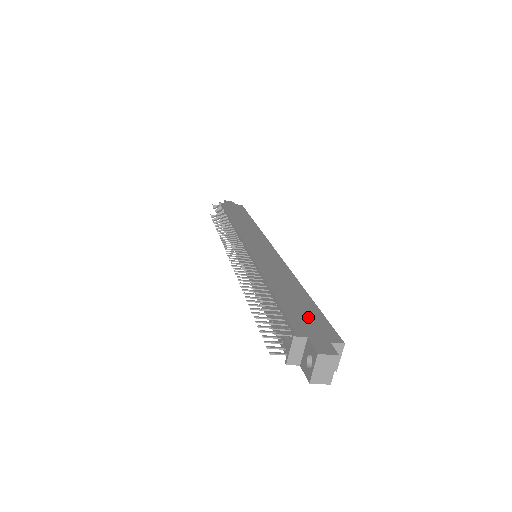
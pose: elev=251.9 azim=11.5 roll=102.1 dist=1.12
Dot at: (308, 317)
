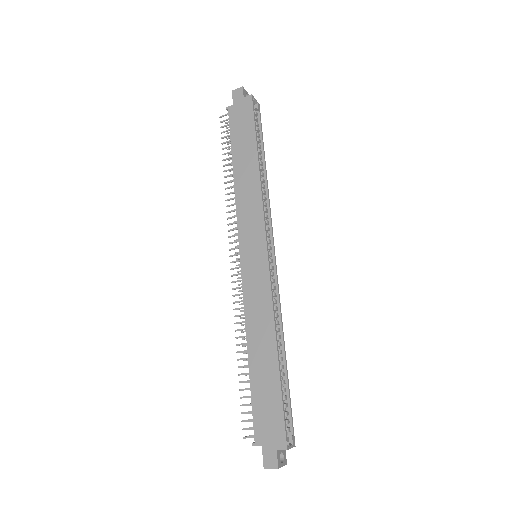
Dot at: (269, 411)
